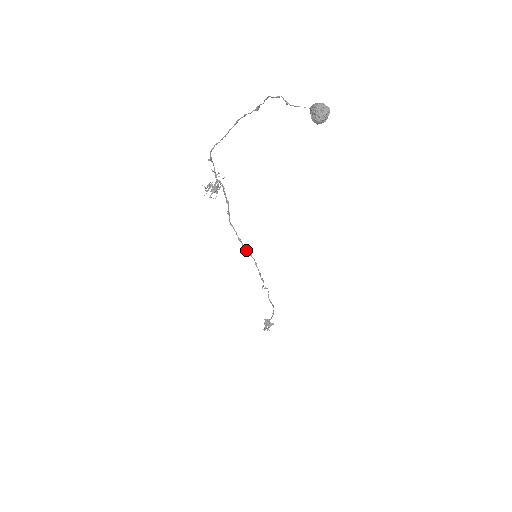
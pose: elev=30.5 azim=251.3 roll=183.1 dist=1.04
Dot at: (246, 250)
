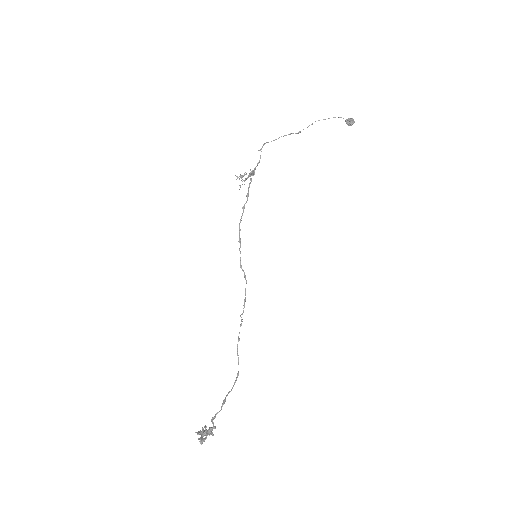
Dot at: (240, 257)
